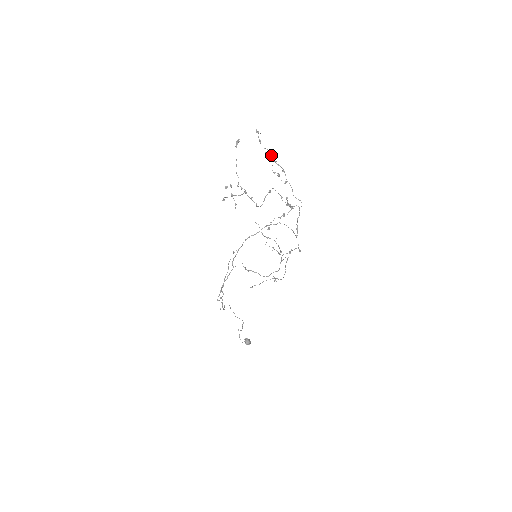
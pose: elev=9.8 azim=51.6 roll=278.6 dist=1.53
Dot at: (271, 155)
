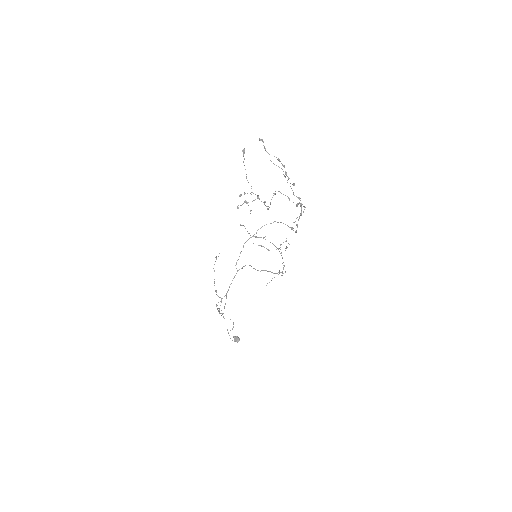
Dot at: (278, 160)
